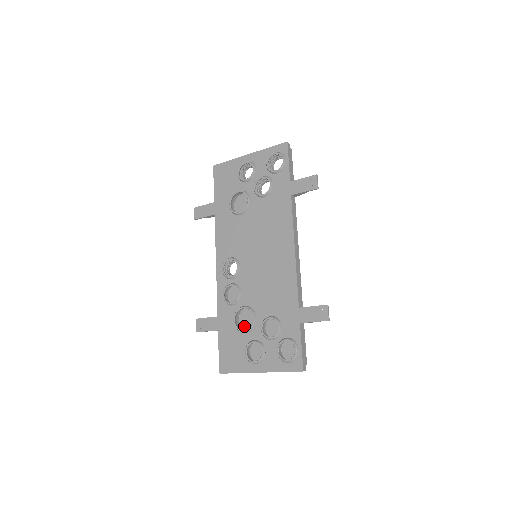
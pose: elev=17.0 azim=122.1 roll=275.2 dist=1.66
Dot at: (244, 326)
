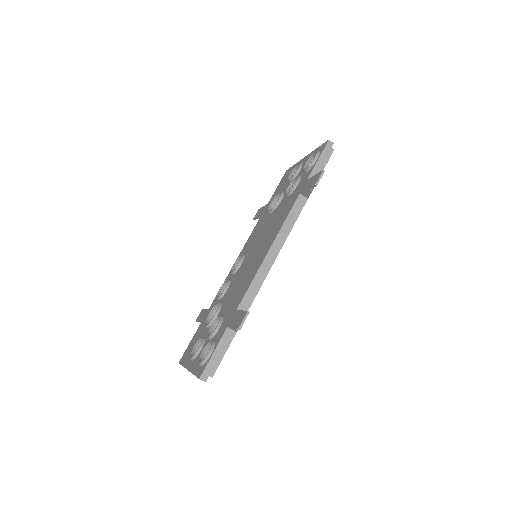
Dot at: occluded
